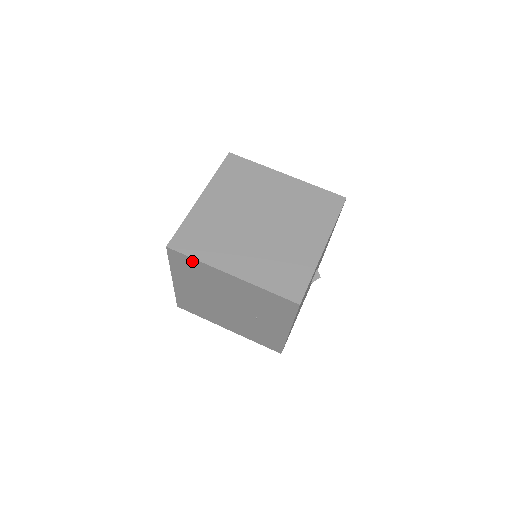
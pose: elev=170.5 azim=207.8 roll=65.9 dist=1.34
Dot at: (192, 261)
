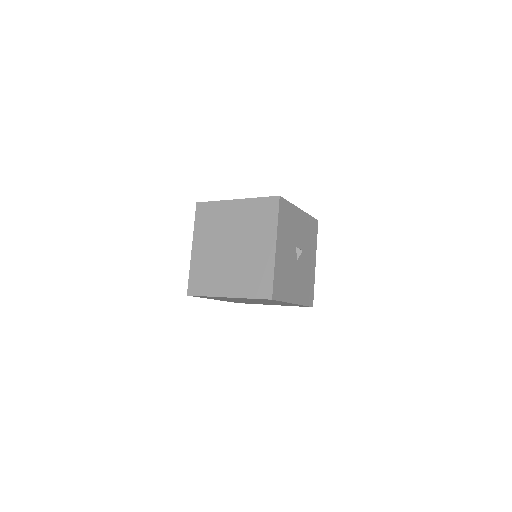
Dot at: occluded
